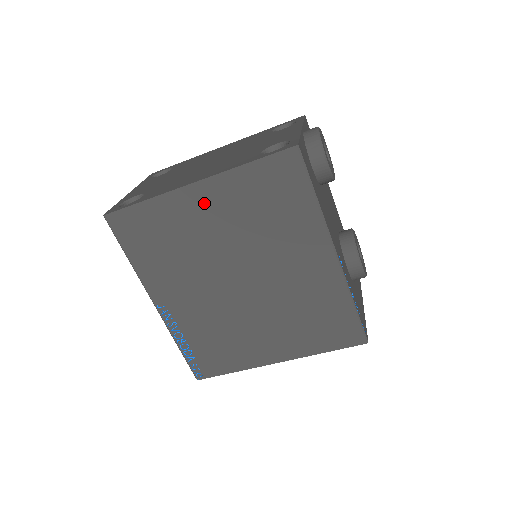
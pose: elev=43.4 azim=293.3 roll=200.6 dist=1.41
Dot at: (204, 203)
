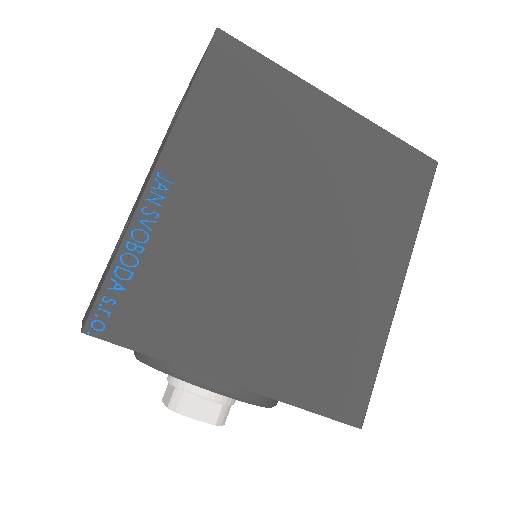
Dot at: (331, 126)
